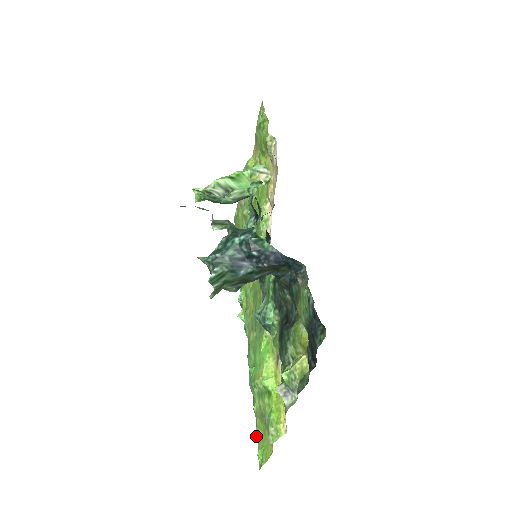
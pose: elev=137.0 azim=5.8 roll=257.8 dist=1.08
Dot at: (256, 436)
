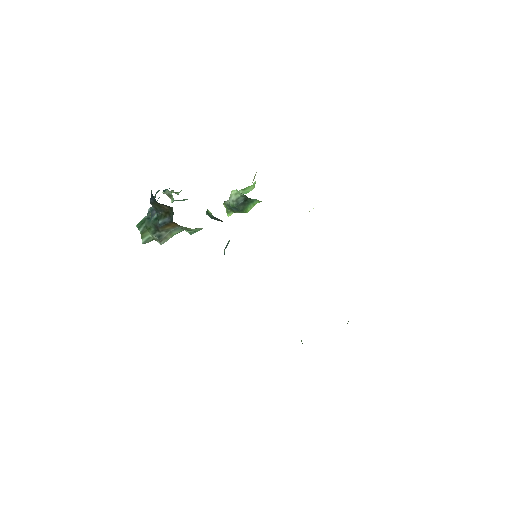
Dot at: occluded
